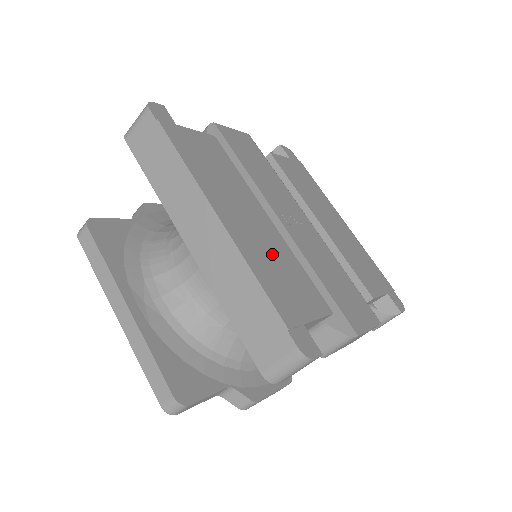
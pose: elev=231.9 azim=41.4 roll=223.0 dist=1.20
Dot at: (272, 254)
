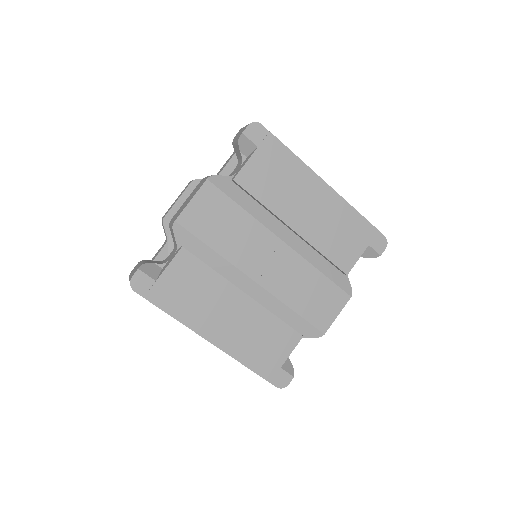
Dot at: (253, 332)
